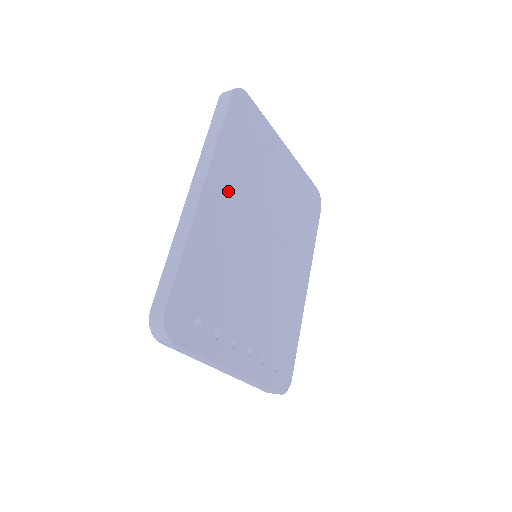
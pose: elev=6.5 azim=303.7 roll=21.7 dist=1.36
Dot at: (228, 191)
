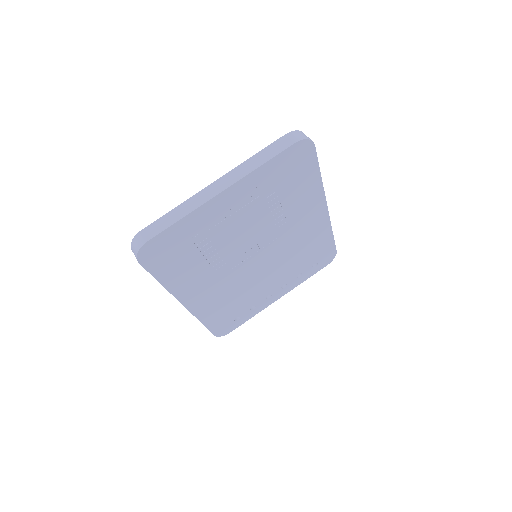
Dot at: (200, 284)
